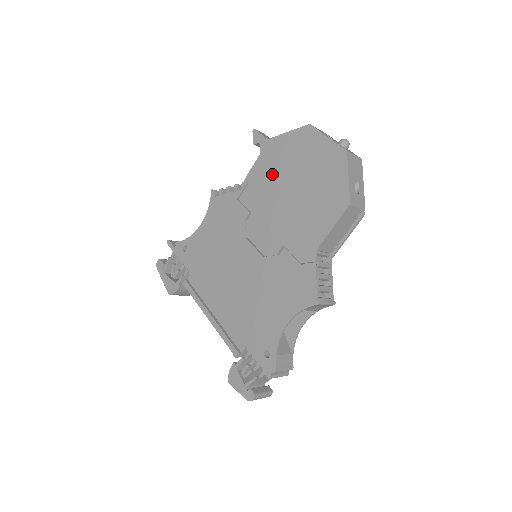
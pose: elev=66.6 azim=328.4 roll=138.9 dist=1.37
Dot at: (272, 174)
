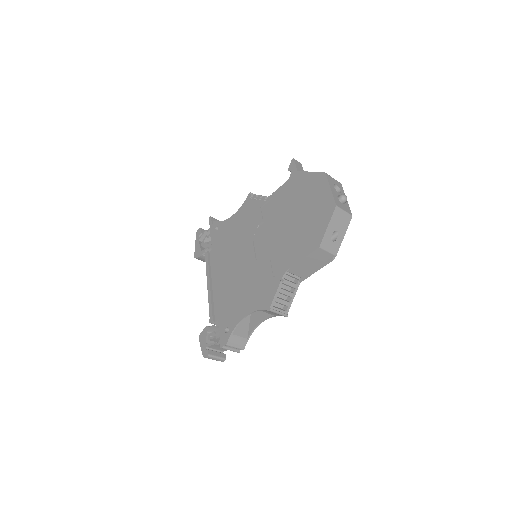
Dot at: (288, 199)
